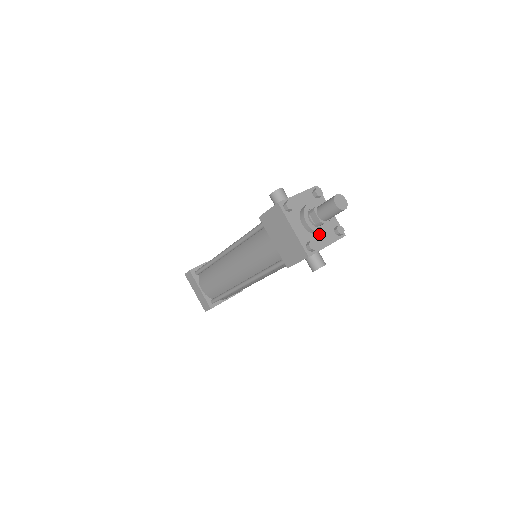
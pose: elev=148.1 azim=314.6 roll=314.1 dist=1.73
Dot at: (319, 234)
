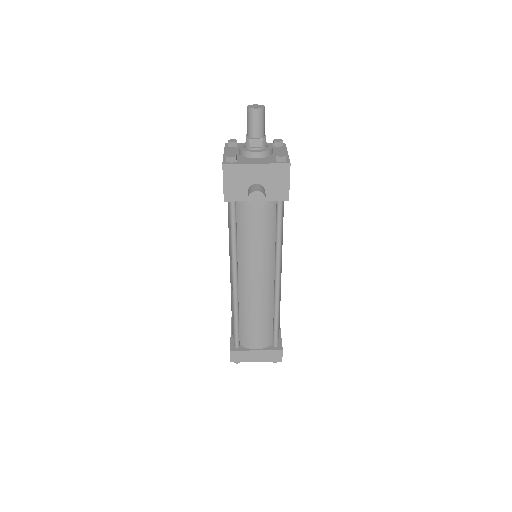
Dot at: (253, 158)
